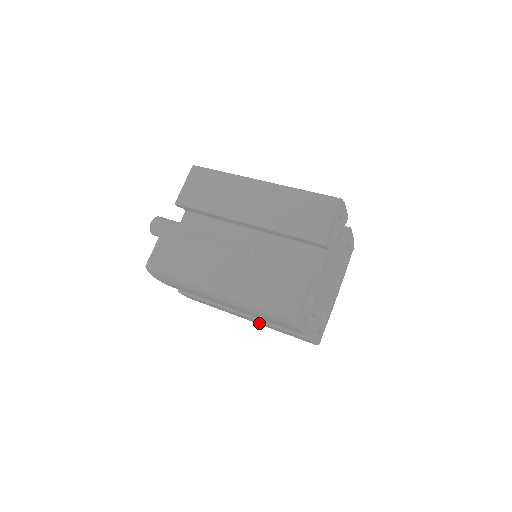
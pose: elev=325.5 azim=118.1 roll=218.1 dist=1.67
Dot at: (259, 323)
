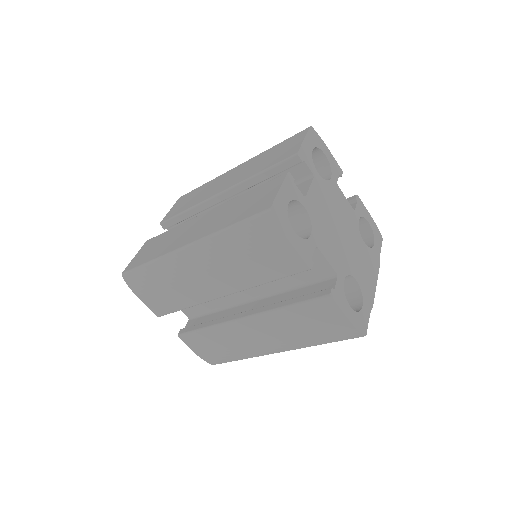
Dot at: (274, 330)
